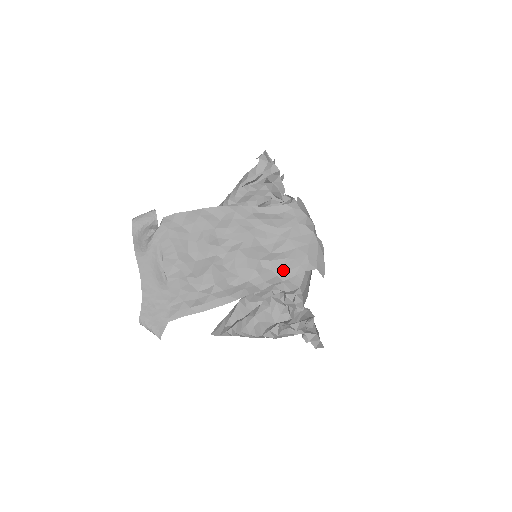
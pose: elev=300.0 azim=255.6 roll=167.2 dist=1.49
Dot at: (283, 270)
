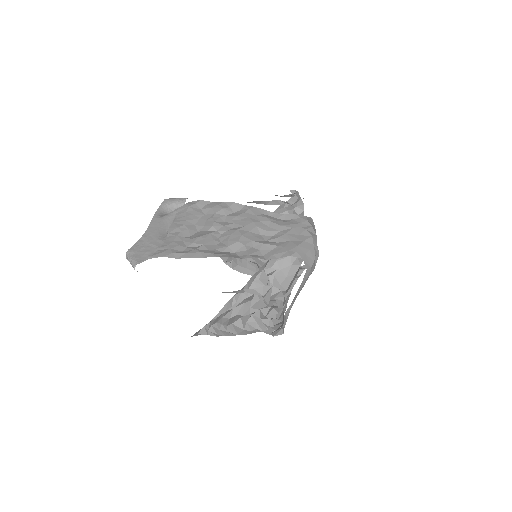
Dot at: (270, 253)
